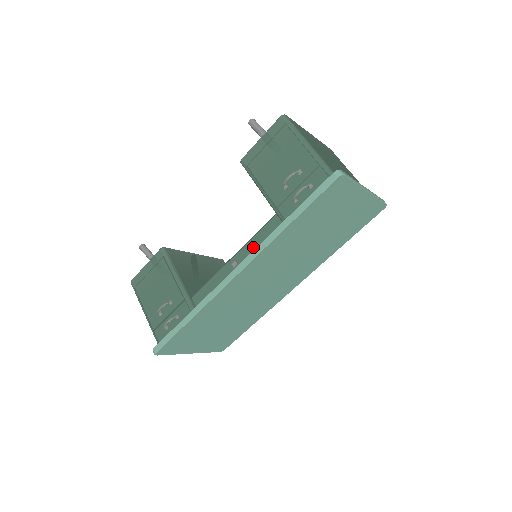
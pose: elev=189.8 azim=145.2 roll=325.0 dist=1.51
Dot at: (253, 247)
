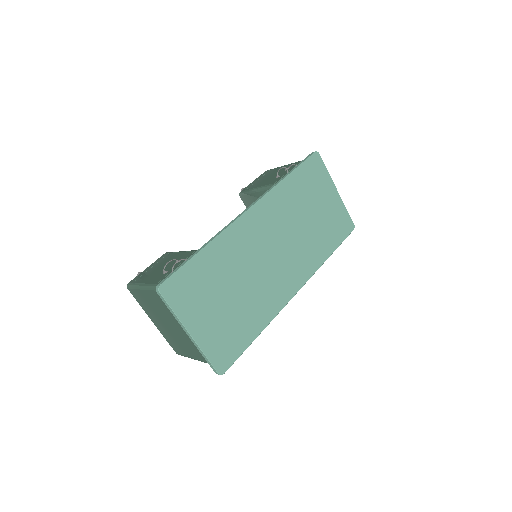
Dot at: occluded
